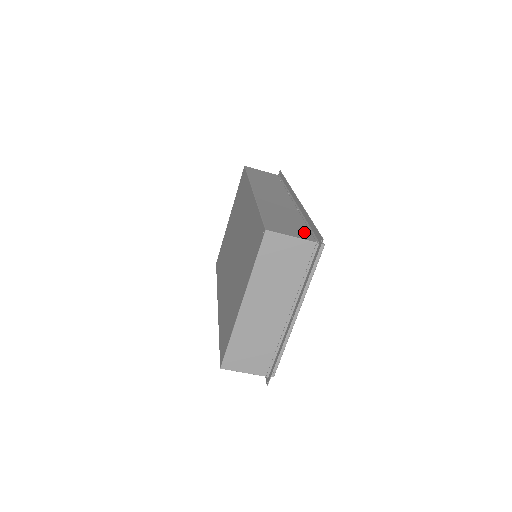
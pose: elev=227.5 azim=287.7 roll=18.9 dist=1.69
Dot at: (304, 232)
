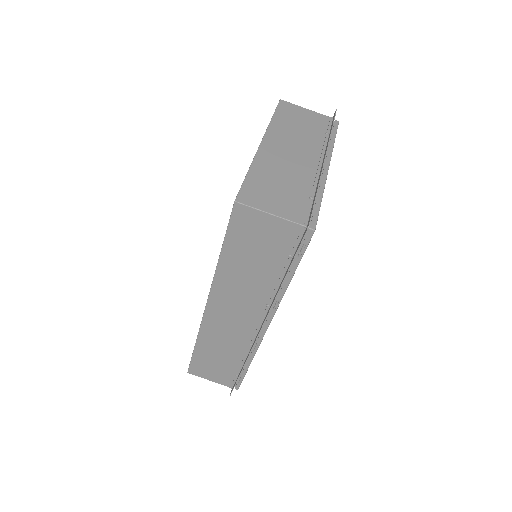
Dot at: occluded
